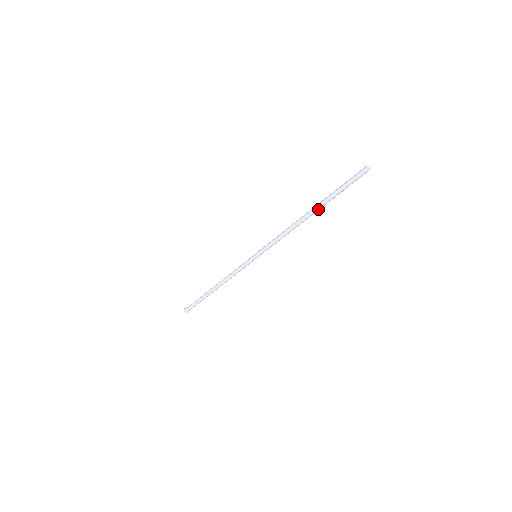
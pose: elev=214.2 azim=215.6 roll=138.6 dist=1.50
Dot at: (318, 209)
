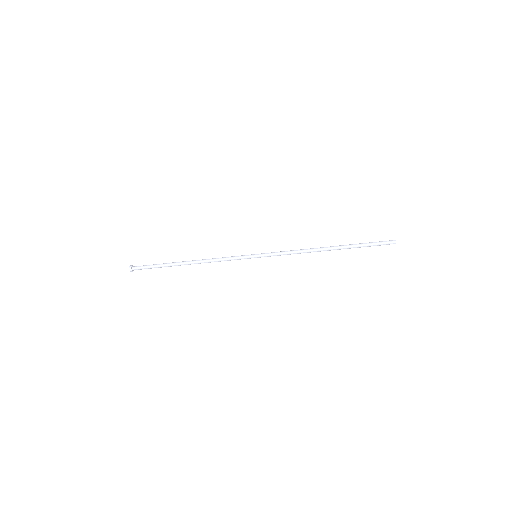
Dot at: (340, 247)
